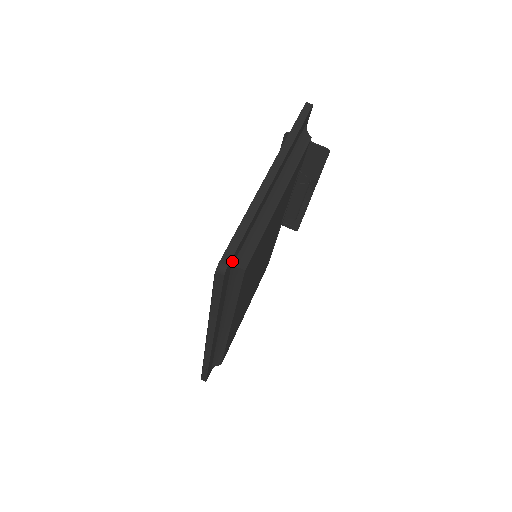
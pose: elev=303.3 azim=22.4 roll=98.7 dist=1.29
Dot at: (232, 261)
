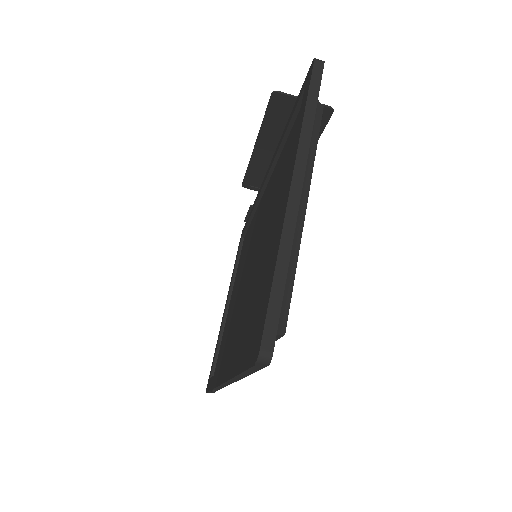
Dot at: occluded
